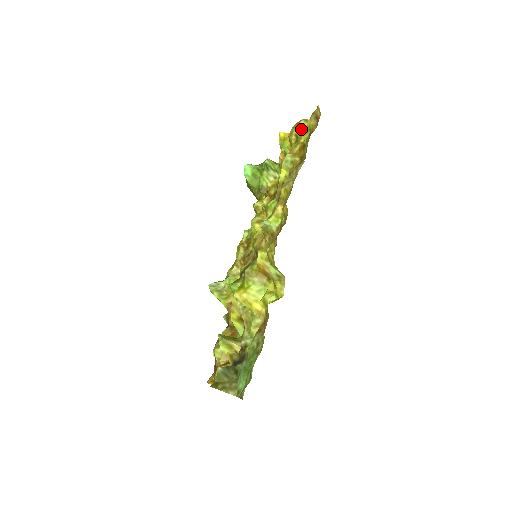
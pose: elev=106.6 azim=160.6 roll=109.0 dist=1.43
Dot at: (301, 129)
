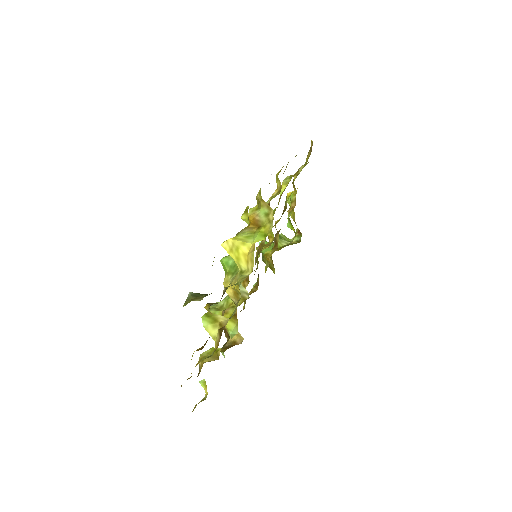
Dot at: (301, 169)
